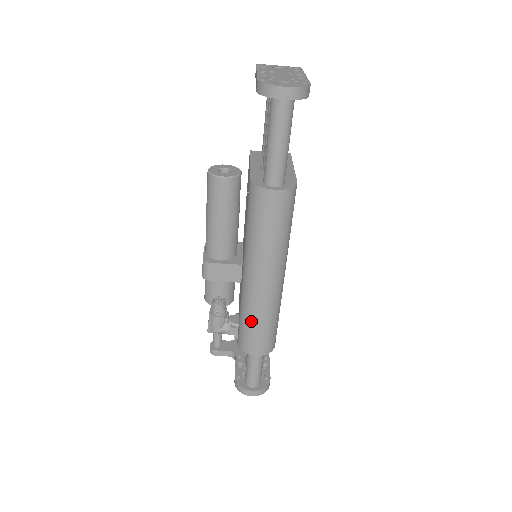
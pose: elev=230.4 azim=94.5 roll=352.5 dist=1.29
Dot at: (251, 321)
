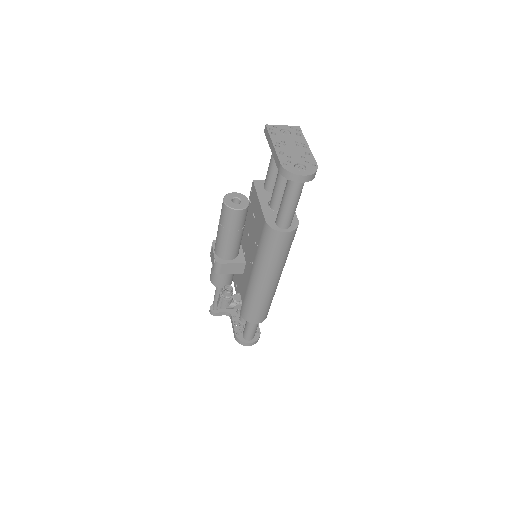
Dot at: (256, 305)
